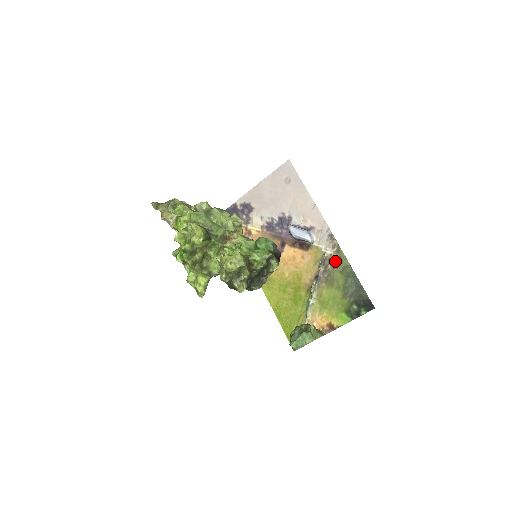
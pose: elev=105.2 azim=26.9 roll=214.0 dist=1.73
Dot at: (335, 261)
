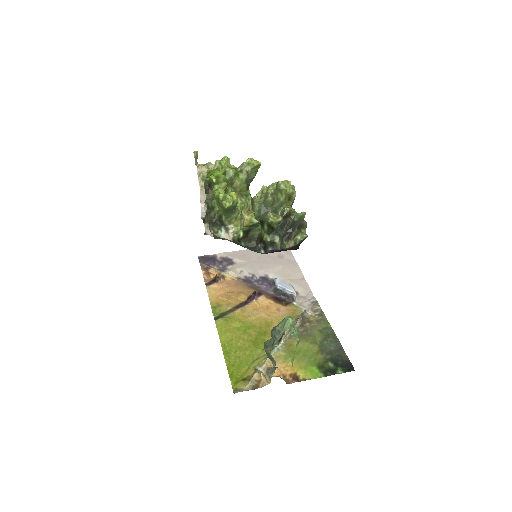
Dot at: (315, 321)
